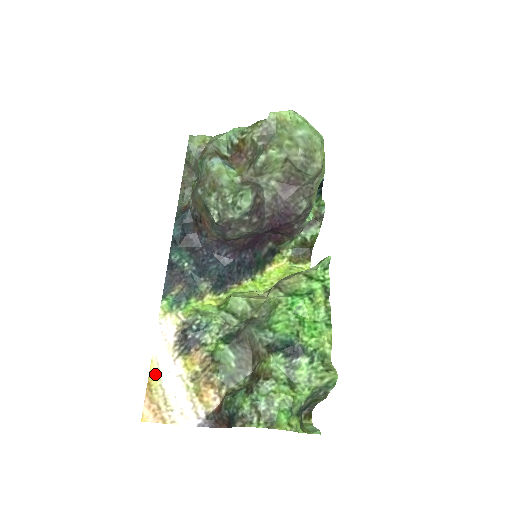
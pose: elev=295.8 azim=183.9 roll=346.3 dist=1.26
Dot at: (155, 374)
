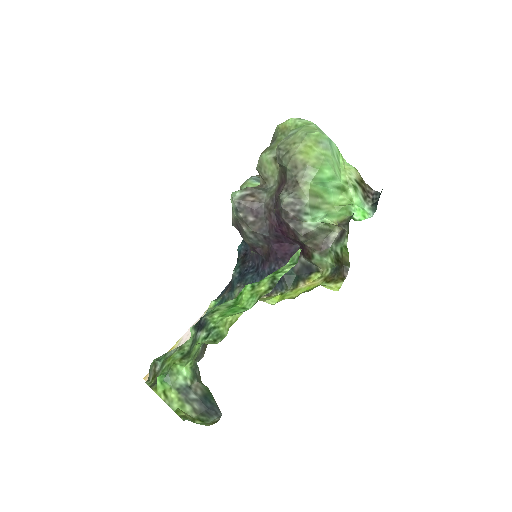
Dot at: occluded
